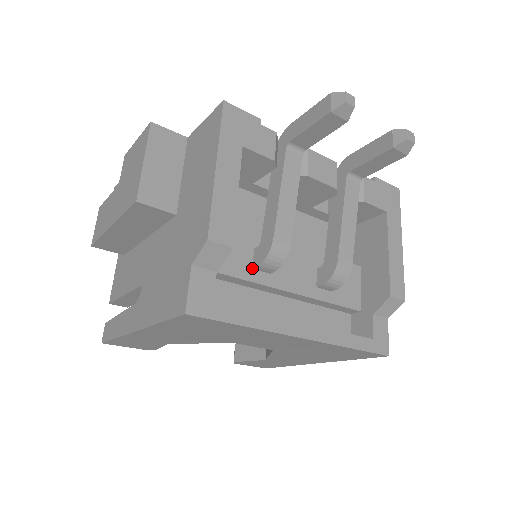
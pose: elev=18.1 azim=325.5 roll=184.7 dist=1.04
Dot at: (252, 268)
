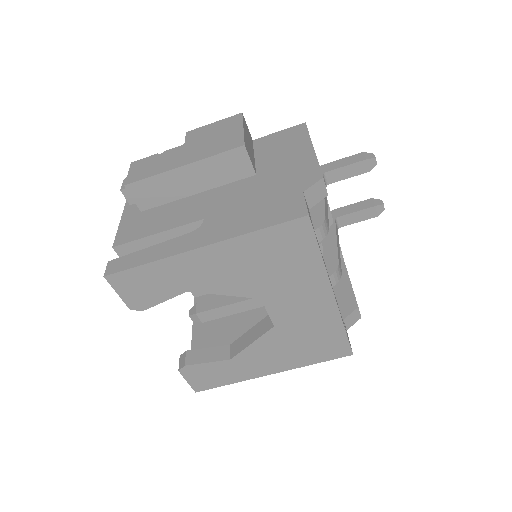
Dot at: occluded
